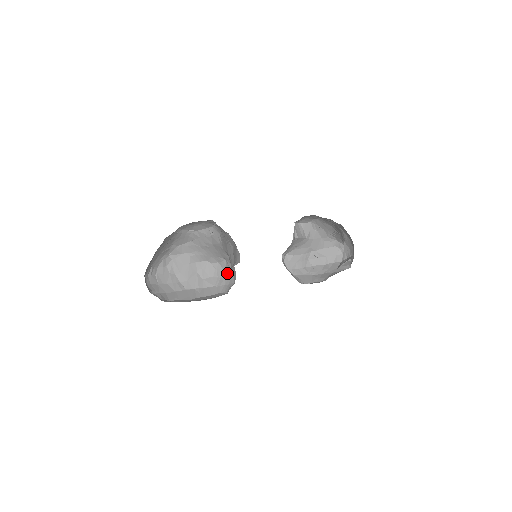
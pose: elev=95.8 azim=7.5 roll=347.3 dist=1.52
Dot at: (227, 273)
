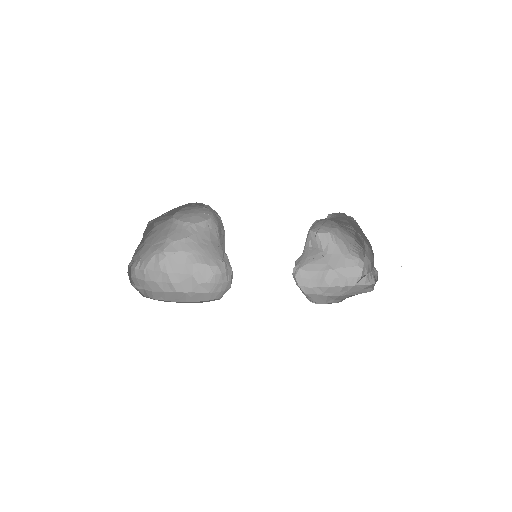
Dot at: (225, 278)
